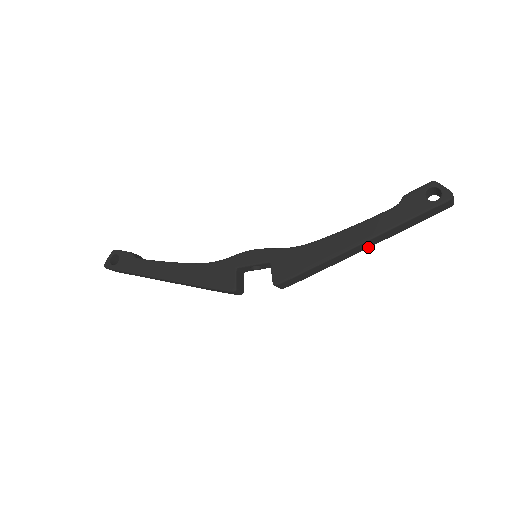
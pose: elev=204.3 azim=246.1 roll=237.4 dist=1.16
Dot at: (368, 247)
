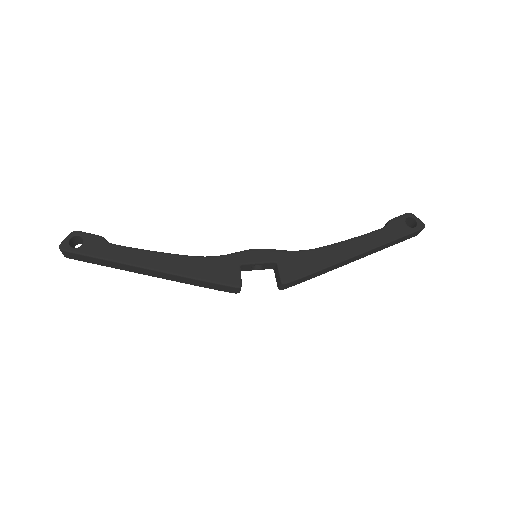
Dot at: (358, 259)
